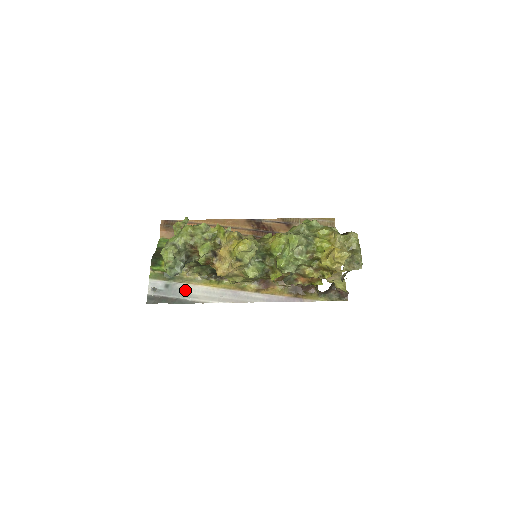
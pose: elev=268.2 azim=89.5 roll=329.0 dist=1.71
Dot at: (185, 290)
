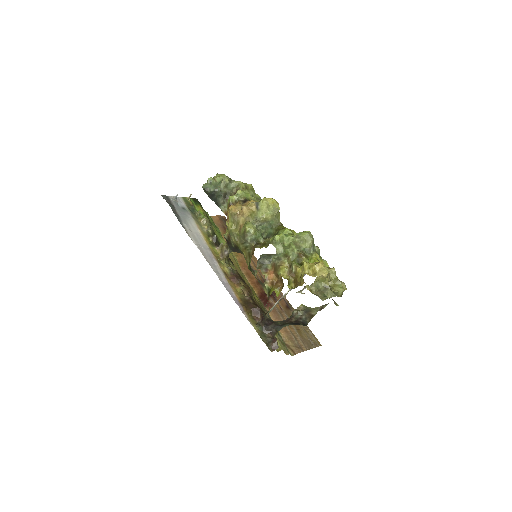
Dot at: (189, 220)
